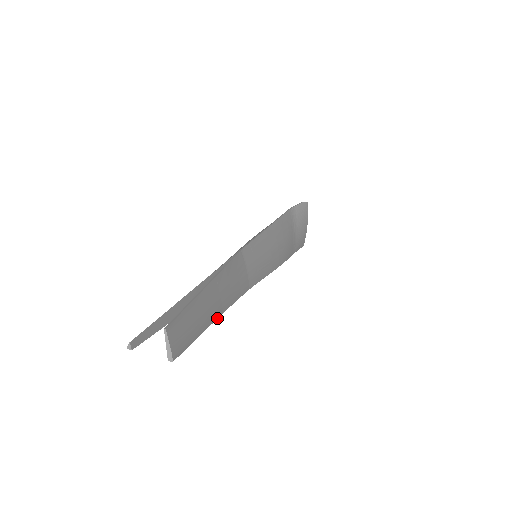
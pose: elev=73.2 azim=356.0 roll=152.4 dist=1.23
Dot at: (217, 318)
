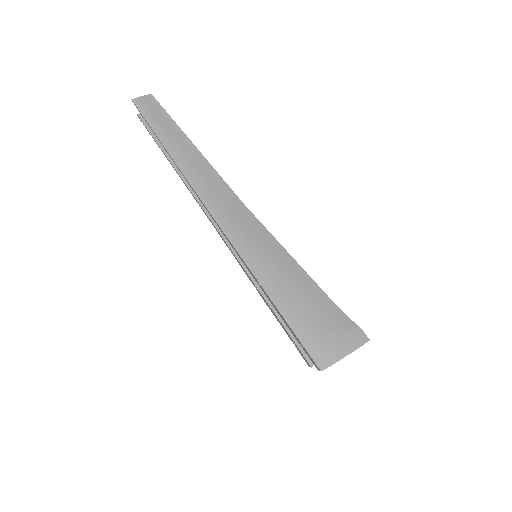
Dot at: (172, 158)
